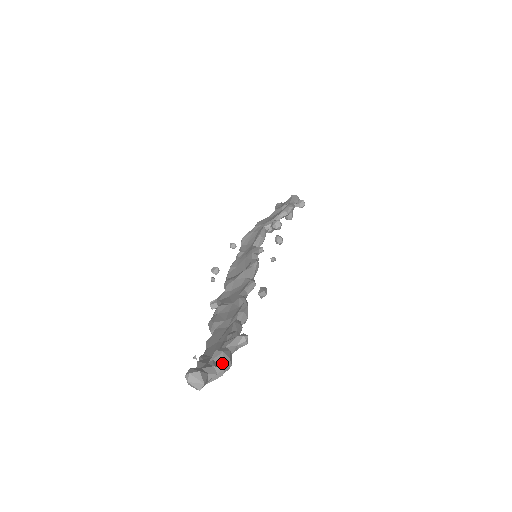
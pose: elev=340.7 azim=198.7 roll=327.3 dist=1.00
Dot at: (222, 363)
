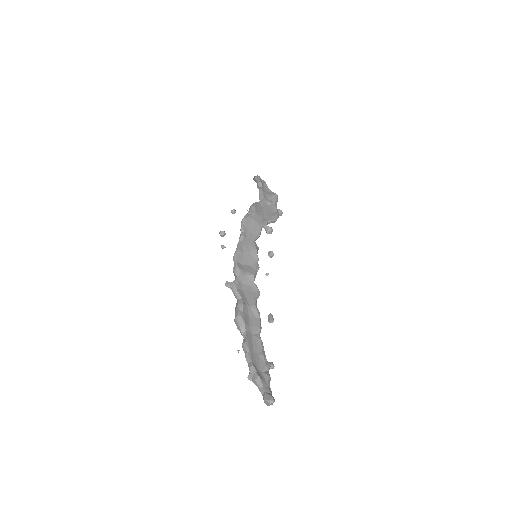
Dot at: (269, 385)
